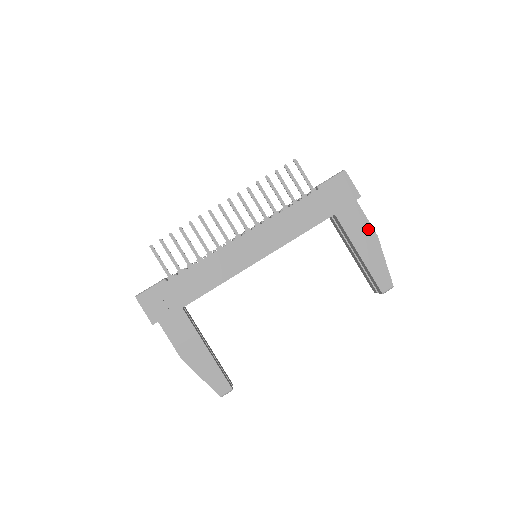
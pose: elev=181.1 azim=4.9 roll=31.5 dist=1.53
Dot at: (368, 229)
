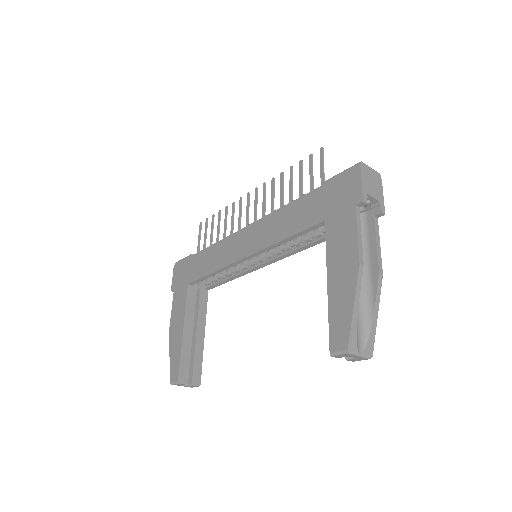
Dot at: (352, 250)
